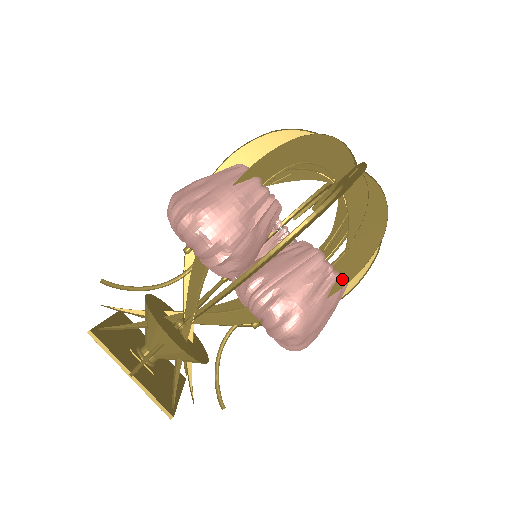
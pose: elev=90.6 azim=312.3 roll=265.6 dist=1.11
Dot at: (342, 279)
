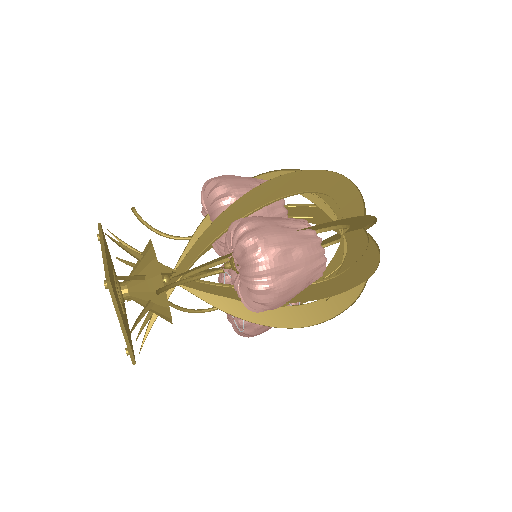
Dot at: occluded
